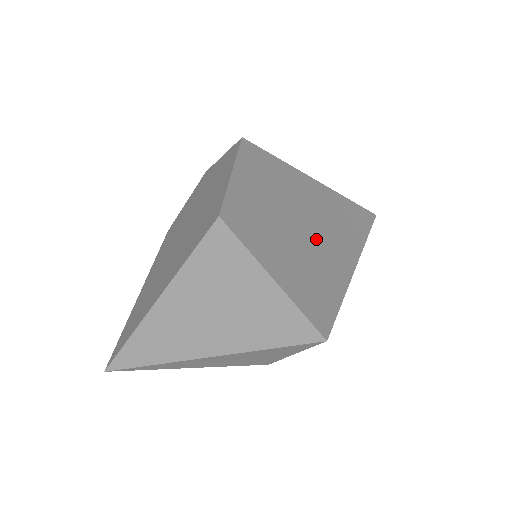
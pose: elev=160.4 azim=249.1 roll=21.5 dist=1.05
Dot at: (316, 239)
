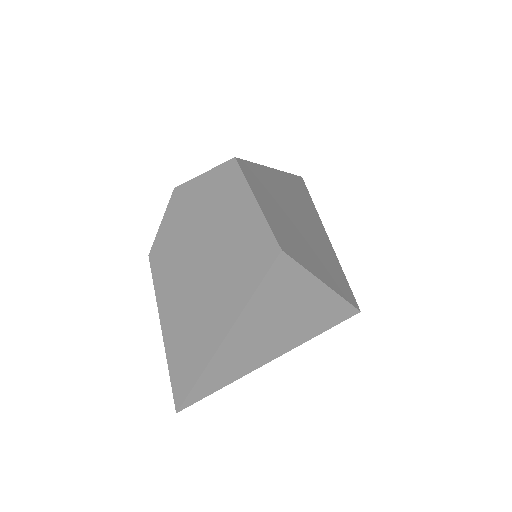
Dot at: (308, 227)
